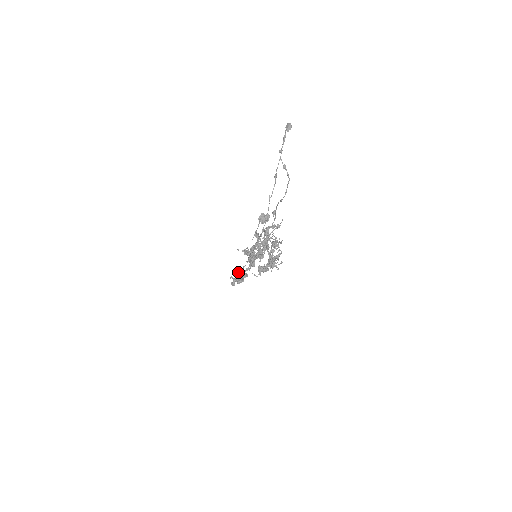
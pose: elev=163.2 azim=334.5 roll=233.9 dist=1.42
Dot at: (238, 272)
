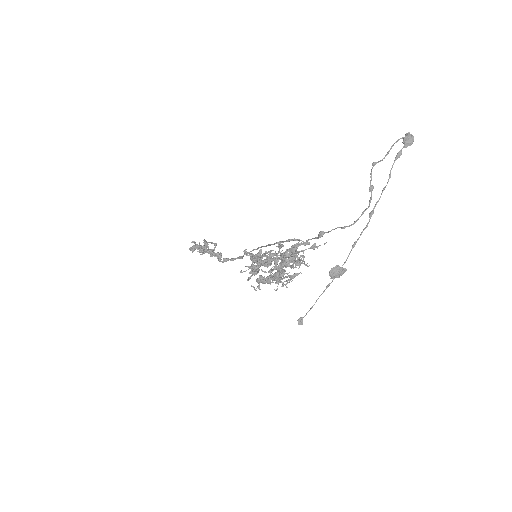
Dot at: (214, 252)
